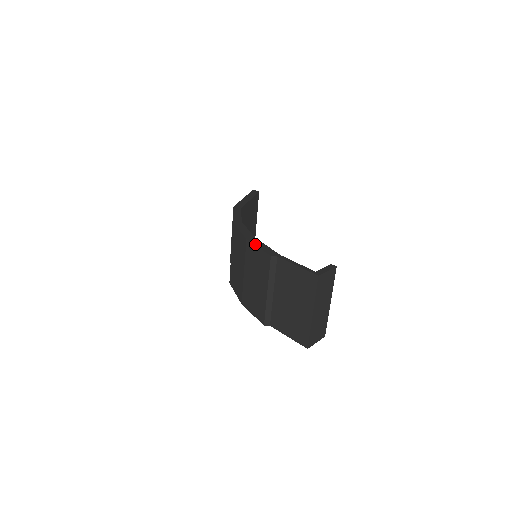
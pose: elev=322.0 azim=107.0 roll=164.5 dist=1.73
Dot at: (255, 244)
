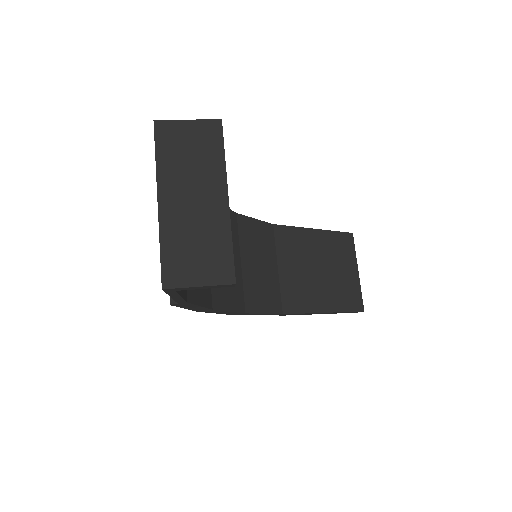
Dot at: occluded
